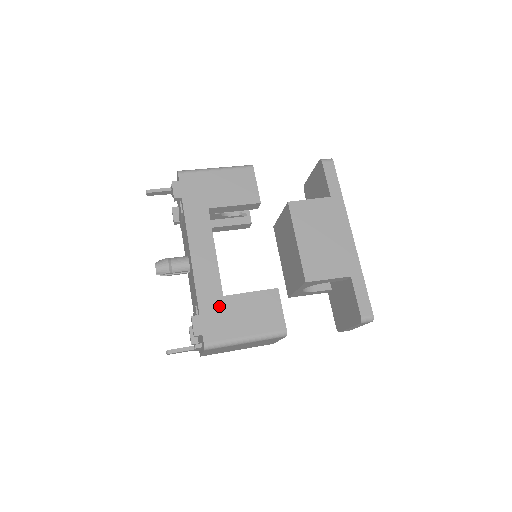
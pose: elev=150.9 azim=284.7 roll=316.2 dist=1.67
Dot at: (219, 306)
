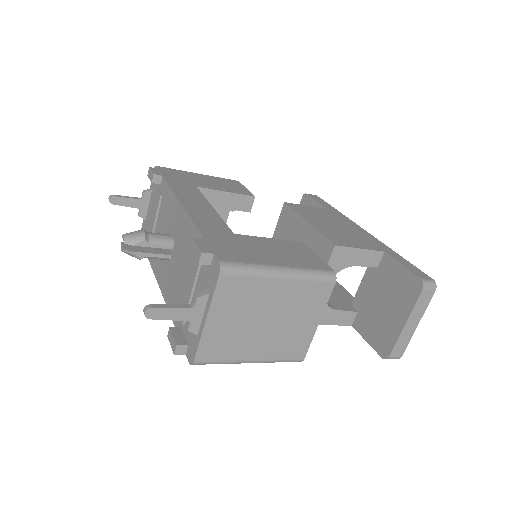
Dot at: (231, 239)
